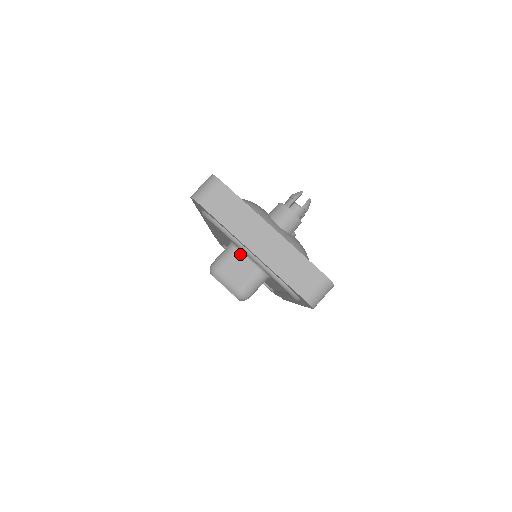
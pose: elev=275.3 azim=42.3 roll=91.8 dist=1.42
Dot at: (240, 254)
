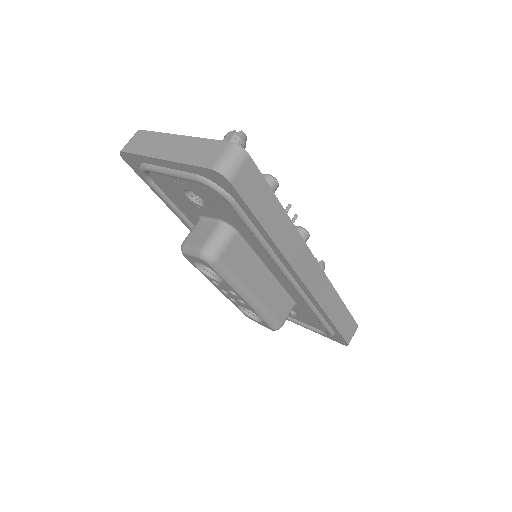
Dot at: (203, 221)
